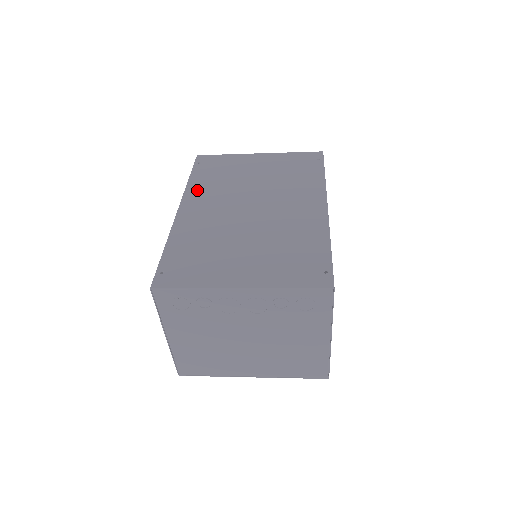
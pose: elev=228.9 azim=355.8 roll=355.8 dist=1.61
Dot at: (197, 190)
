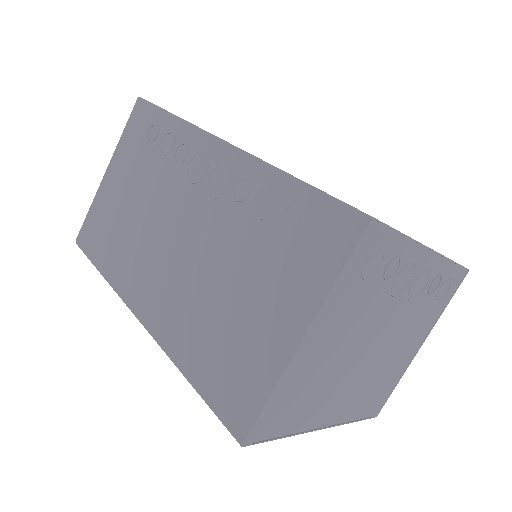
Dot at: occluded
